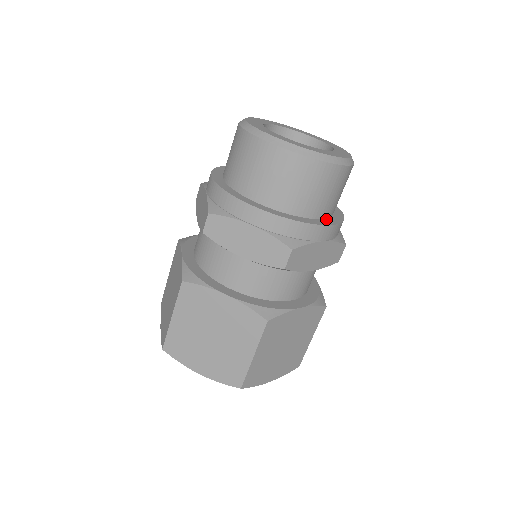
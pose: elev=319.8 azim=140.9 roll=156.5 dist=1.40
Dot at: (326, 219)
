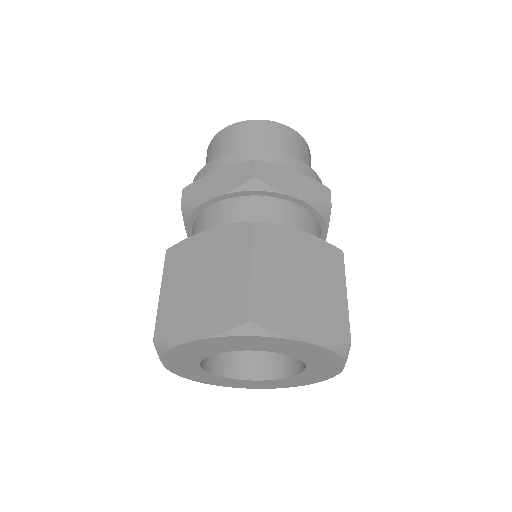
Dot at: occluded
